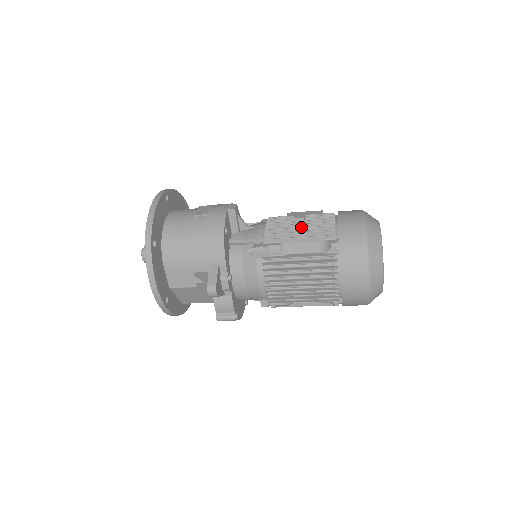
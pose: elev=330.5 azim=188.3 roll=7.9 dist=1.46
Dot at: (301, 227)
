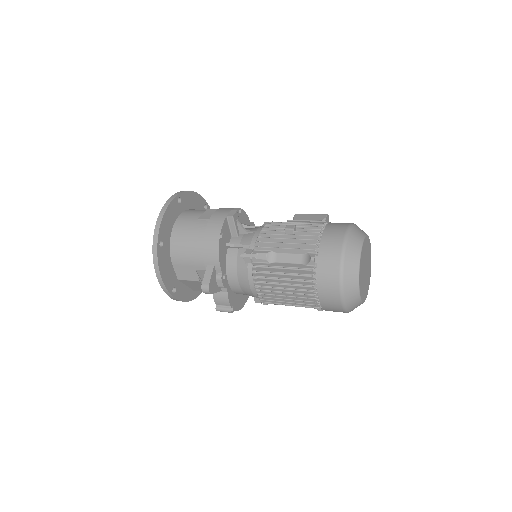
Dot at: (289, 238)
